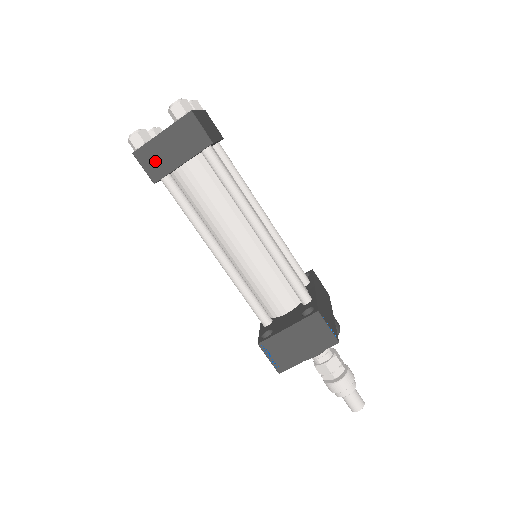
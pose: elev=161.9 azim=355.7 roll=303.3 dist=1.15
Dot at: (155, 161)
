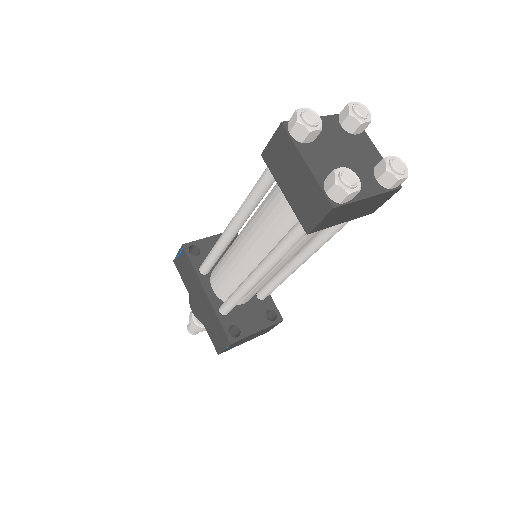
Dot at: (334, 218)
